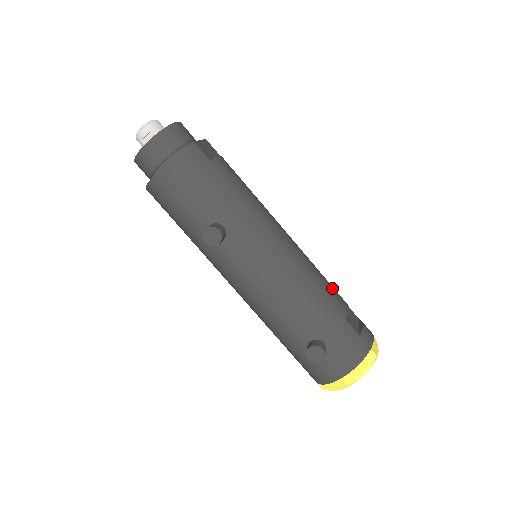
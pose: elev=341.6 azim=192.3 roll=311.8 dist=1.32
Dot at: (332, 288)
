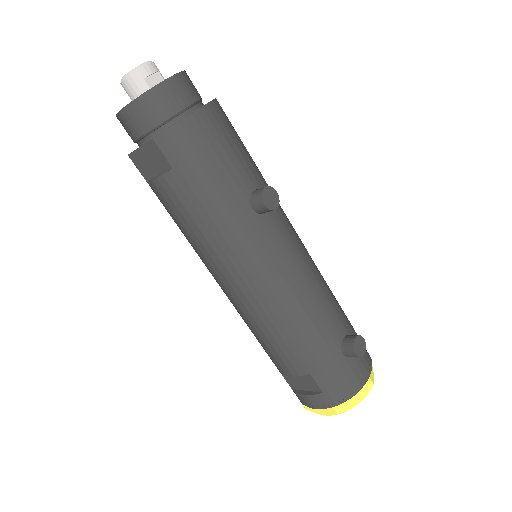
Dot at: occluded
